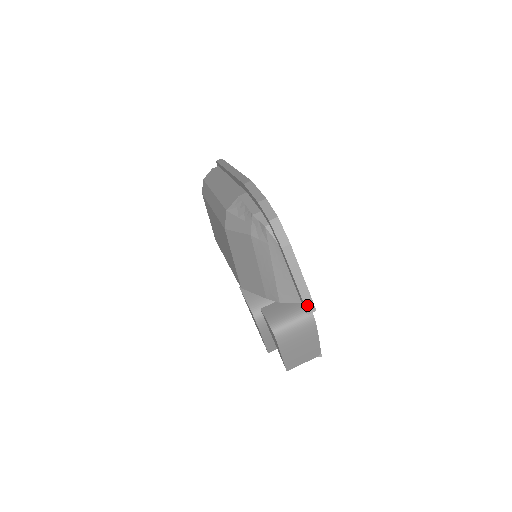
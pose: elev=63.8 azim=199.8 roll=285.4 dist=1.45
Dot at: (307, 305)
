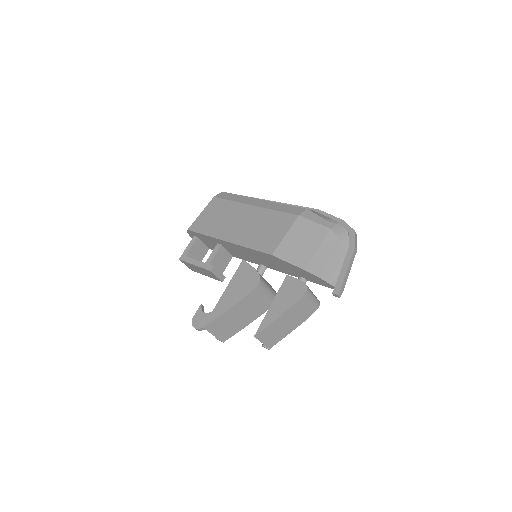
Dot at: (342, 289)
